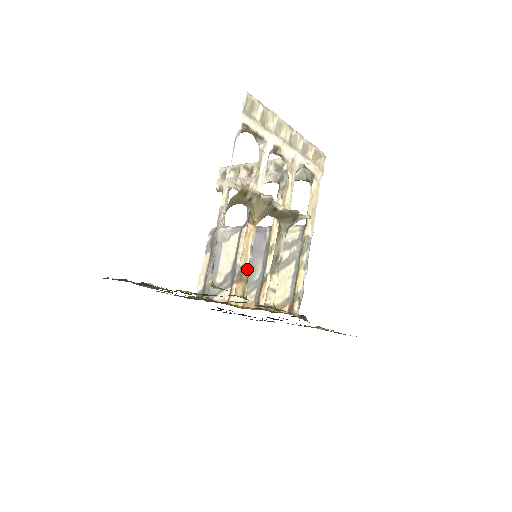
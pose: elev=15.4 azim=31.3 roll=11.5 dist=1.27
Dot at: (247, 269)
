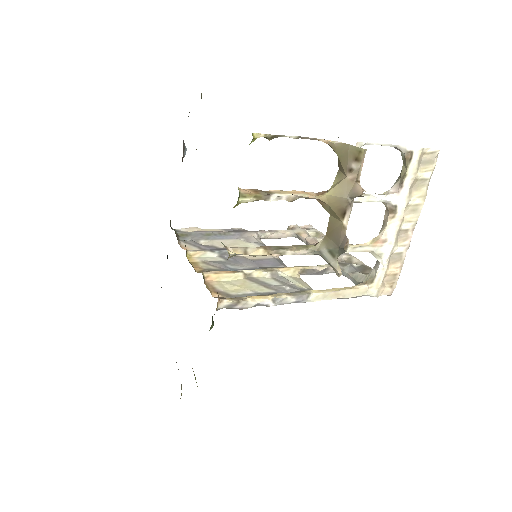
Dot at: (271, 195)
